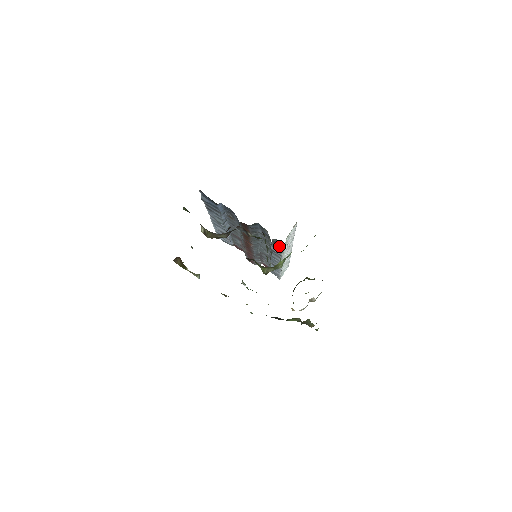
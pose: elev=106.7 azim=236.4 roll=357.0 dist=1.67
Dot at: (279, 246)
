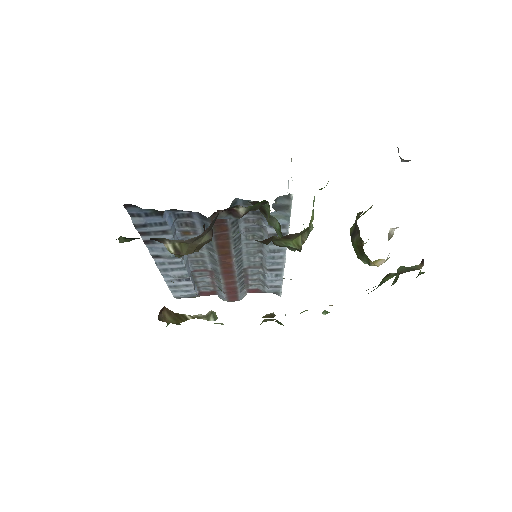
Dot at: (284, 210)
